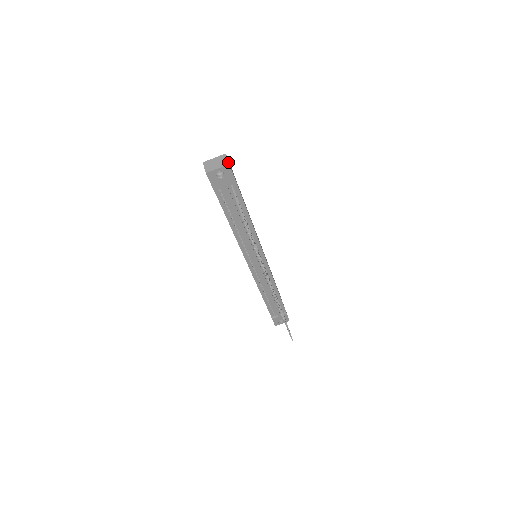
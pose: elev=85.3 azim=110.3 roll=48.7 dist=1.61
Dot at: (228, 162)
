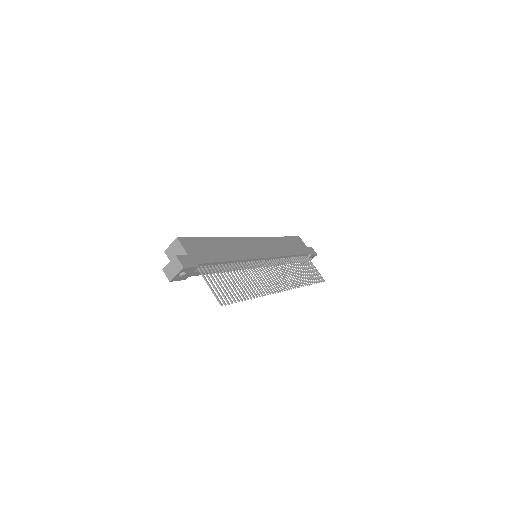
Dot at: (182, 266)
